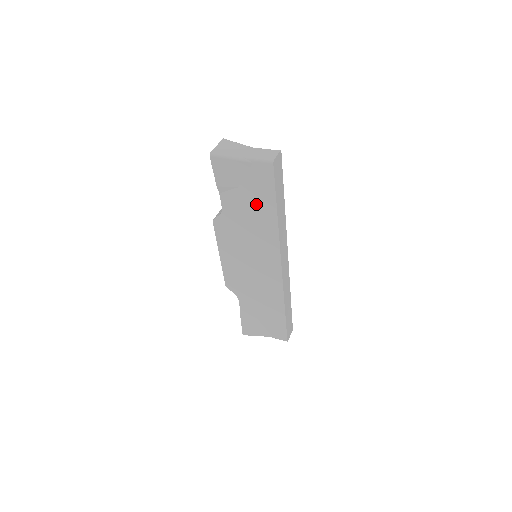
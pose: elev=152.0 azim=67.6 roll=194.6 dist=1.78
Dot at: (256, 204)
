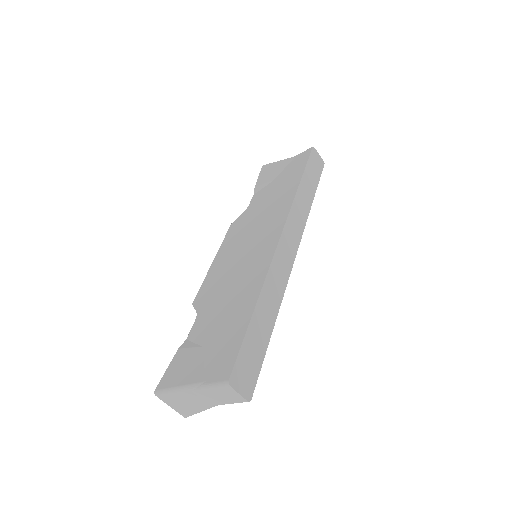
Dot at: (283, 184)
